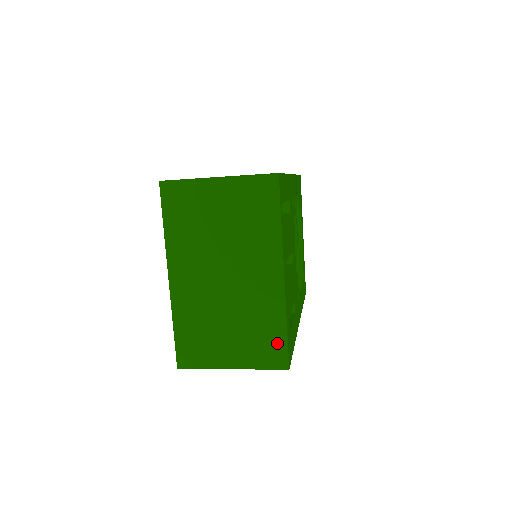
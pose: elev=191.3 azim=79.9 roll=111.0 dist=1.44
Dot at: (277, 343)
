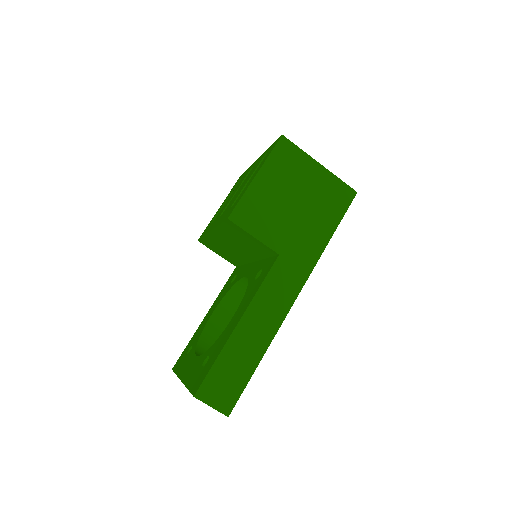
Dot at: occluded
